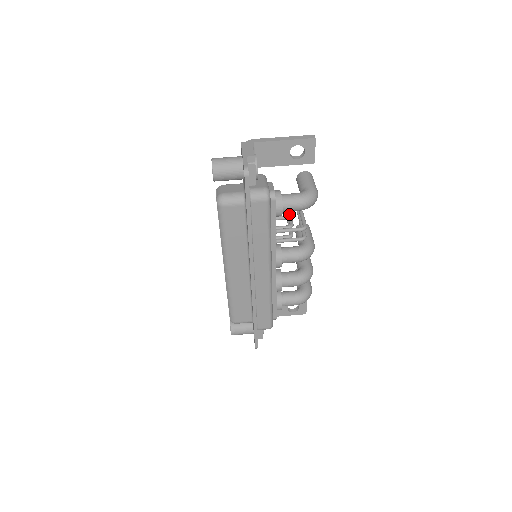
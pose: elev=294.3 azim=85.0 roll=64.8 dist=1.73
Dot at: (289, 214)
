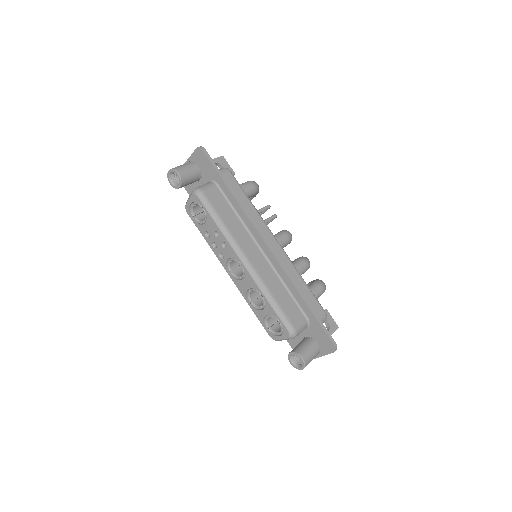
Dot at: occluded
